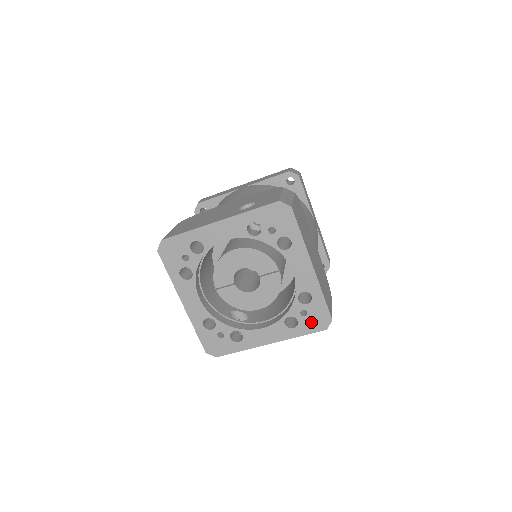
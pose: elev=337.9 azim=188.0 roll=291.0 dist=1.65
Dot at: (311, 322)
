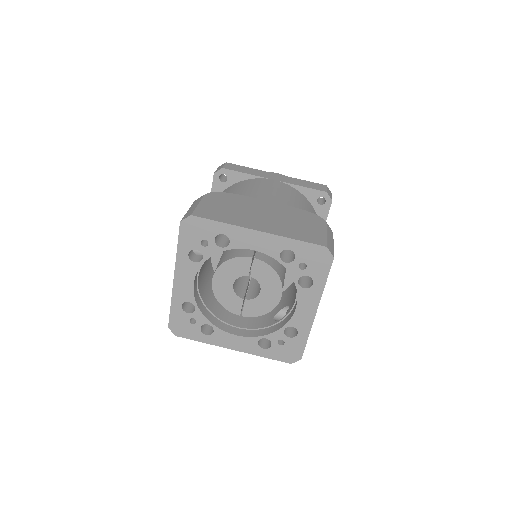
Dot at: (316, 266)
